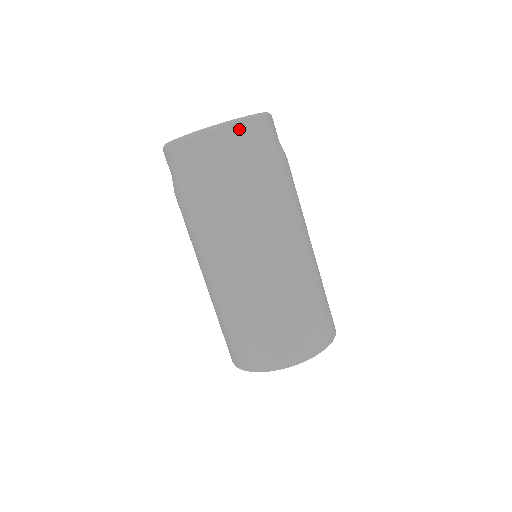
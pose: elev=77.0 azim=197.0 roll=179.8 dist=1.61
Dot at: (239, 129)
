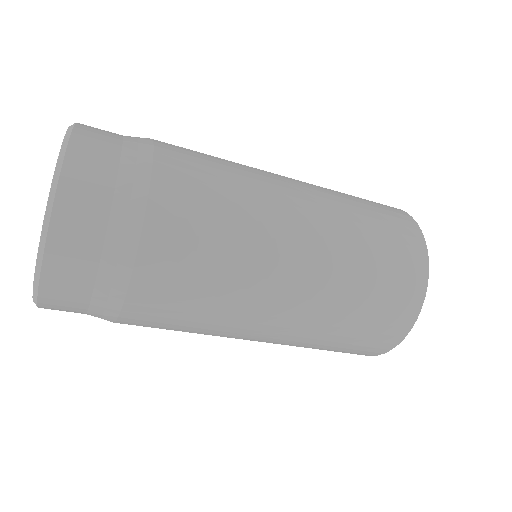
Dot at: (49, 304)
